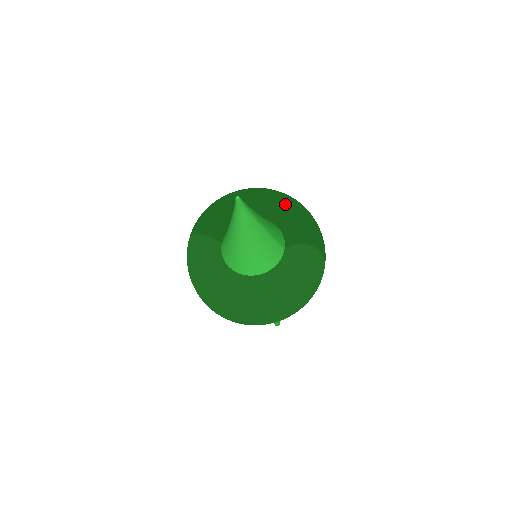
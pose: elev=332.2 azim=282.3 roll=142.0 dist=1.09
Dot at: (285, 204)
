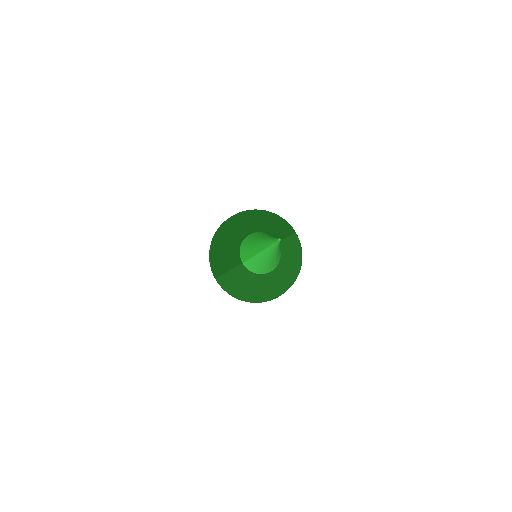
Dot at: (265, 218)
